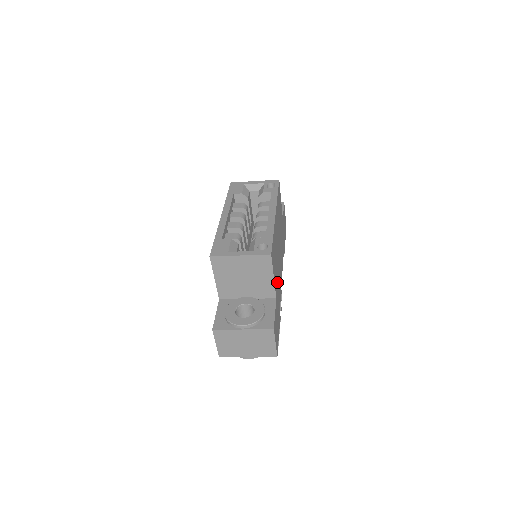
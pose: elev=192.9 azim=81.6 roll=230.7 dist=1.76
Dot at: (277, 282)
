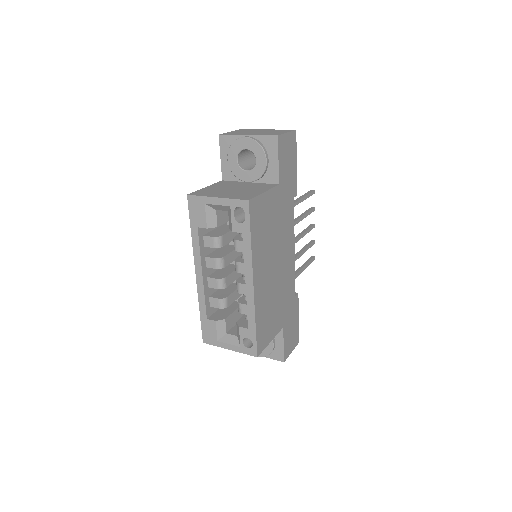
Dot at: (281, 308)
